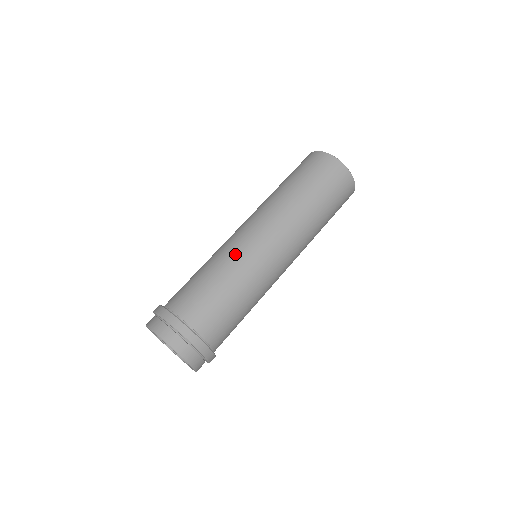
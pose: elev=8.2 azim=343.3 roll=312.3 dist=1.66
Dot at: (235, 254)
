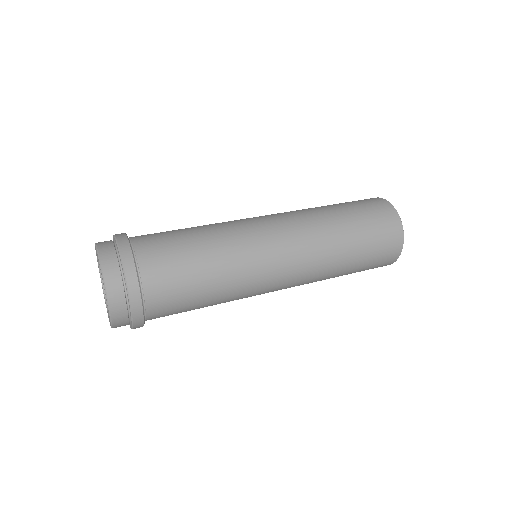
Dot at: (233, 226)
